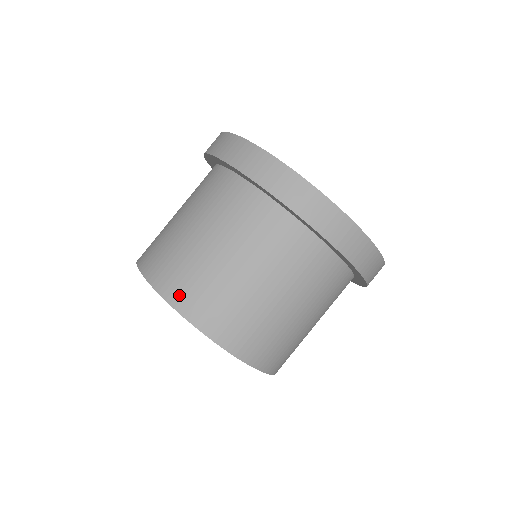
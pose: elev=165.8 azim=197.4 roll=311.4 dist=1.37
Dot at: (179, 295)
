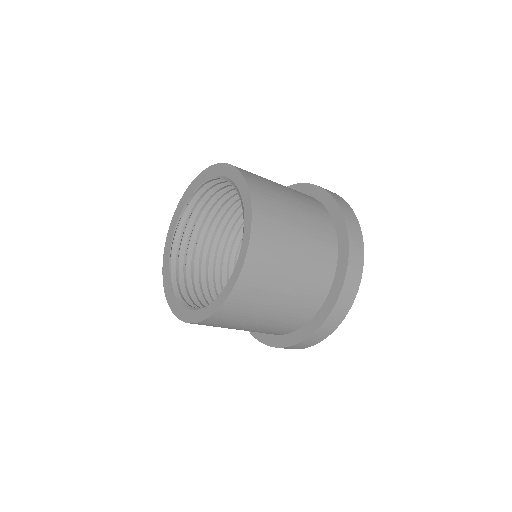
Dot at: (254, 182)
